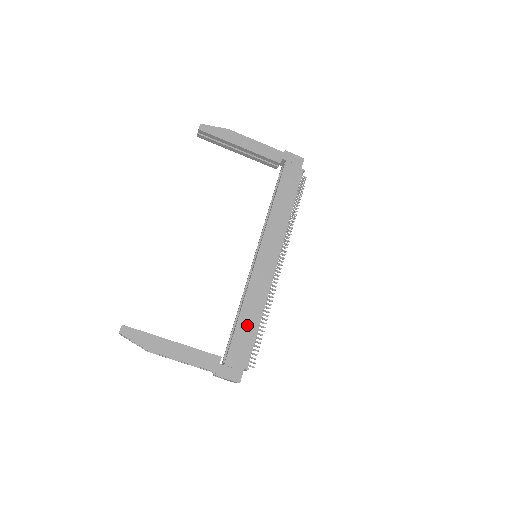
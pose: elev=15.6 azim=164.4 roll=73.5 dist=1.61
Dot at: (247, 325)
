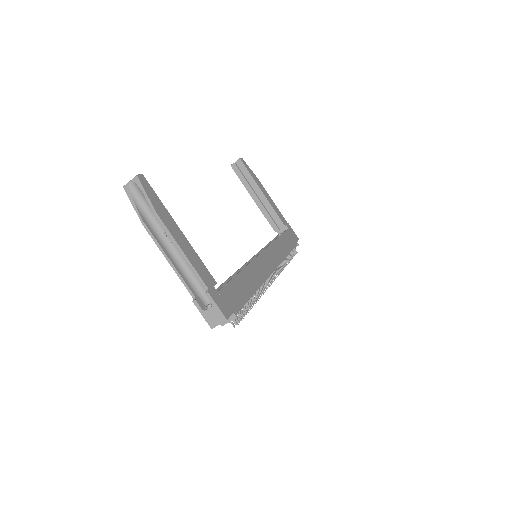
Dot at: (244, 285)
